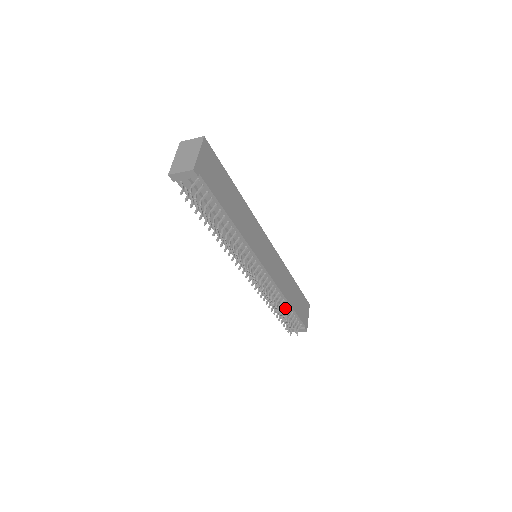
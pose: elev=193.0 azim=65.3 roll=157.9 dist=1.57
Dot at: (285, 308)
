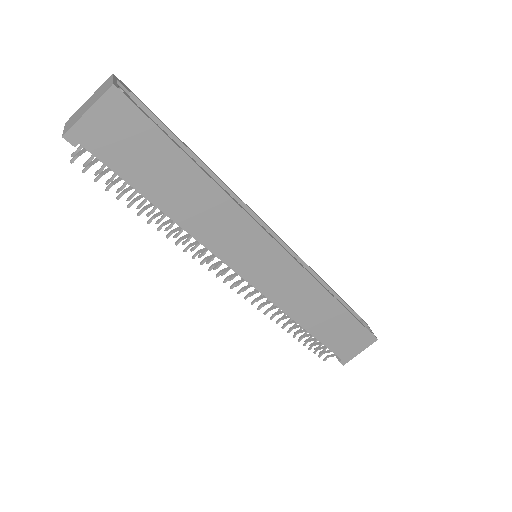
Dot at: occluded
